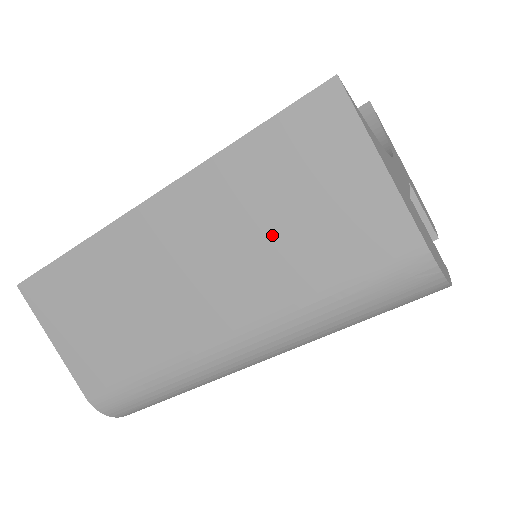
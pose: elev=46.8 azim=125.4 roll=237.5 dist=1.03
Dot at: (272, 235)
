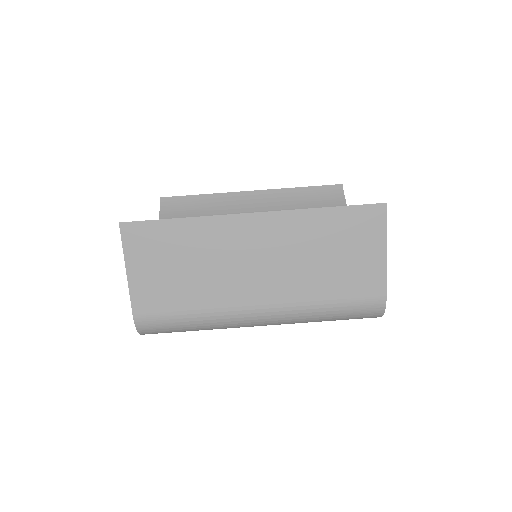
Dot at: (317, 262)
